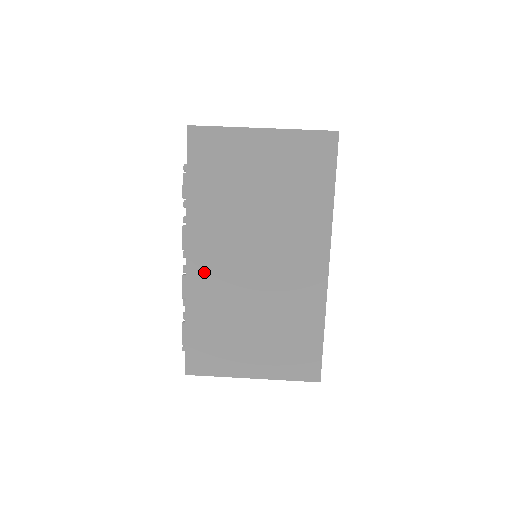
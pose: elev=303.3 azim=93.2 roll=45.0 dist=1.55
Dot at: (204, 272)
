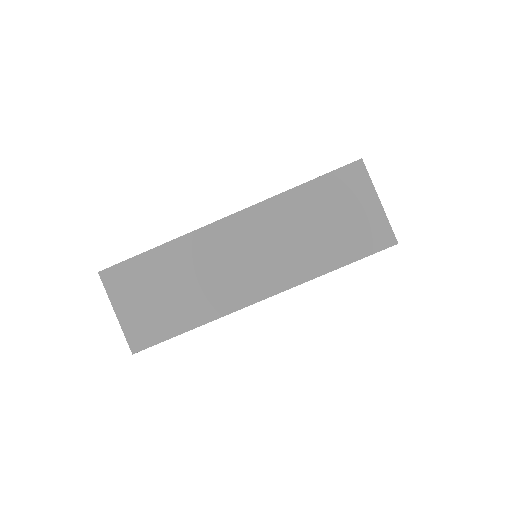
Dot at: occluded
